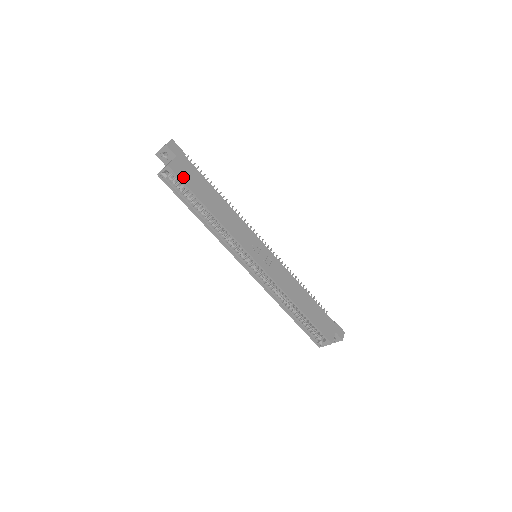
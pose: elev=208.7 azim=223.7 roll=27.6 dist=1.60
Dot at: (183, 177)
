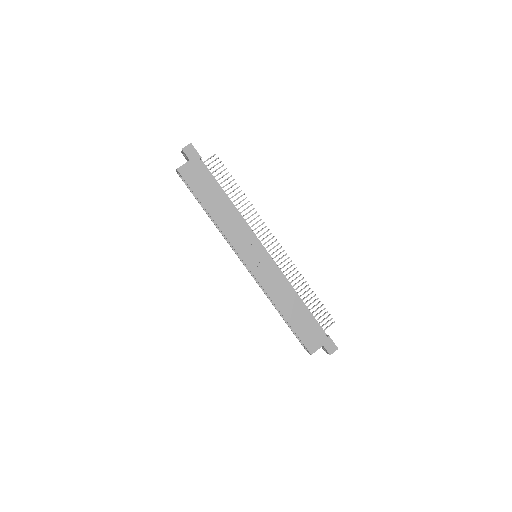
Dot at: (190, 180)
